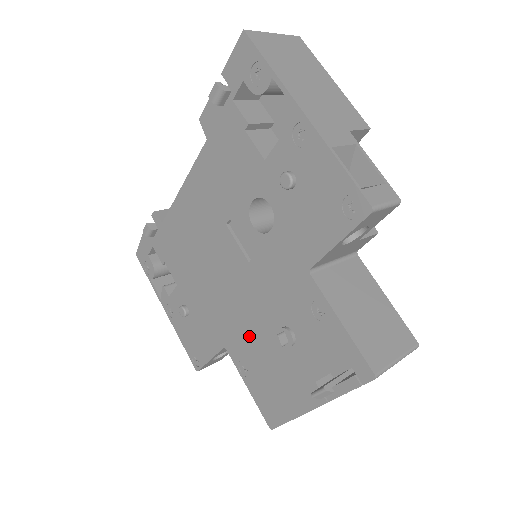
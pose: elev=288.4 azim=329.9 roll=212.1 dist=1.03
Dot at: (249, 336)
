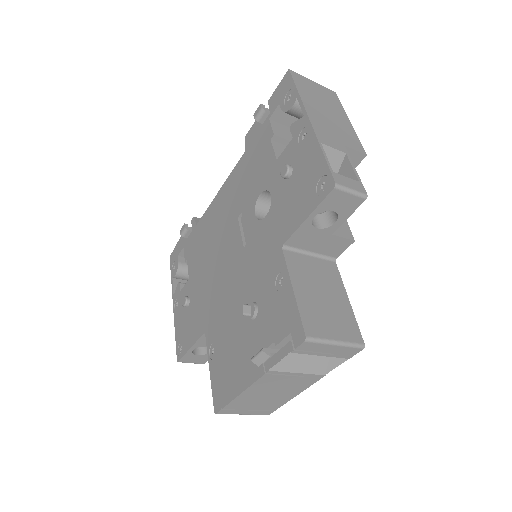
Dot at: (225, 317)
